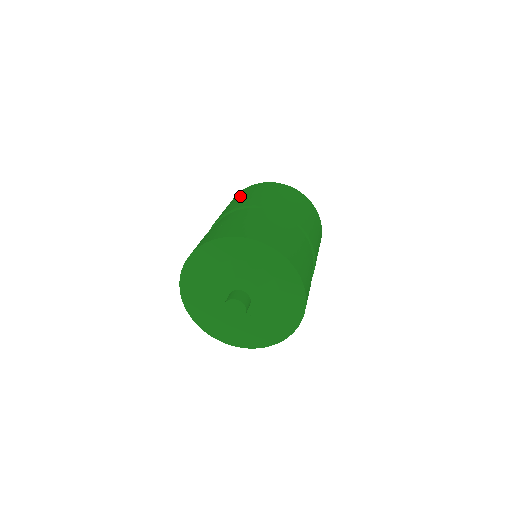
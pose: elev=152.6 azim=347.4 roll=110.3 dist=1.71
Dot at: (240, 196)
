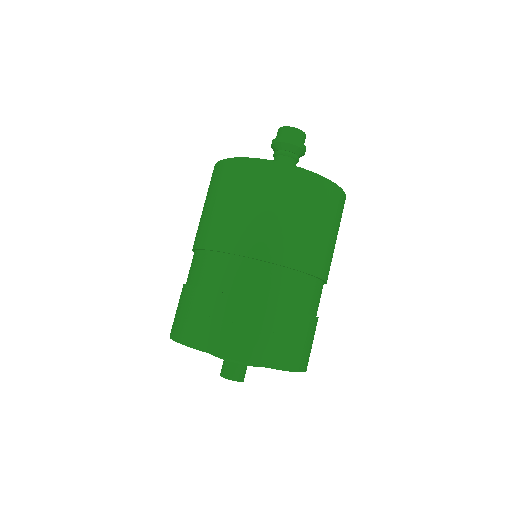
Dot at: (288, 207)
